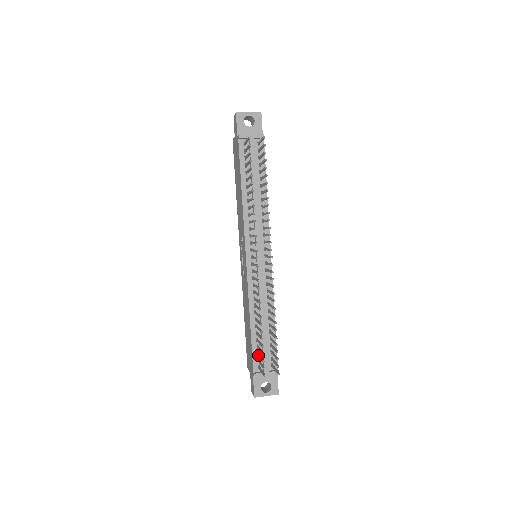
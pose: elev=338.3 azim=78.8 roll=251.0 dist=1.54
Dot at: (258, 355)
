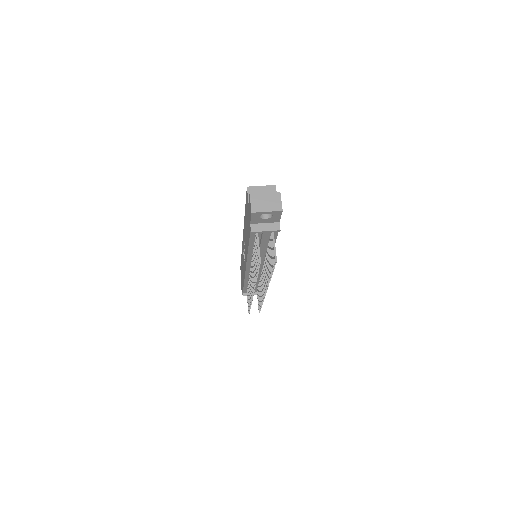
Dot at: (247, 295)
